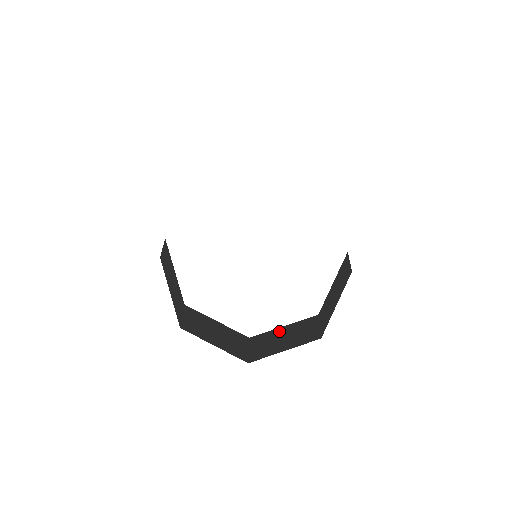
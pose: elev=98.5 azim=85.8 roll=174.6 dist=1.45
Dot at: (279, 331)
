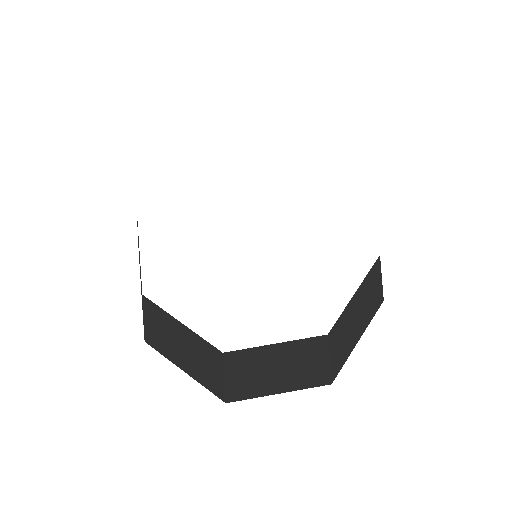
Dot at: (268, 352)
